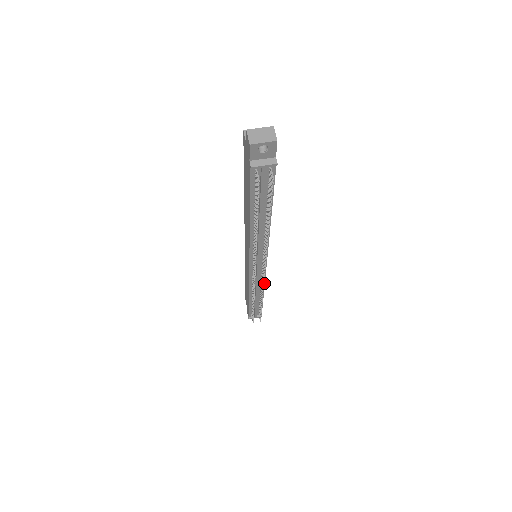
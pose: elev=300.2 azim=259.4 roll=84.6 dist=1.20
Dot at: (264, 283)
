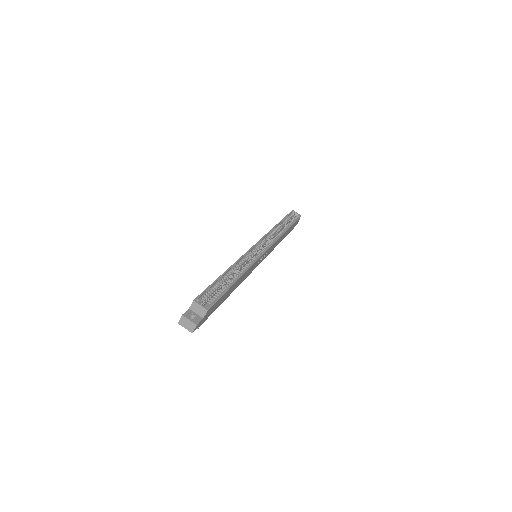
Dot at: (270, 252)
